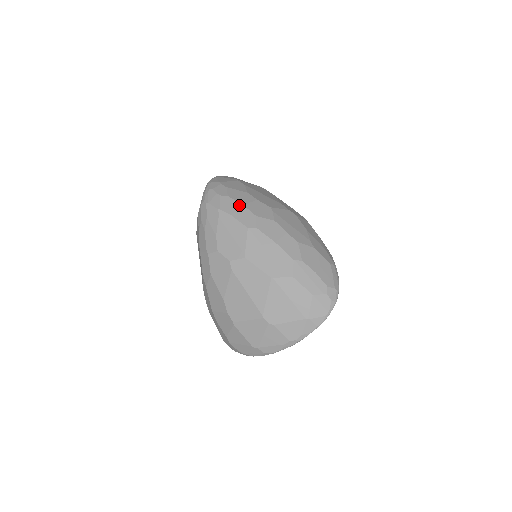
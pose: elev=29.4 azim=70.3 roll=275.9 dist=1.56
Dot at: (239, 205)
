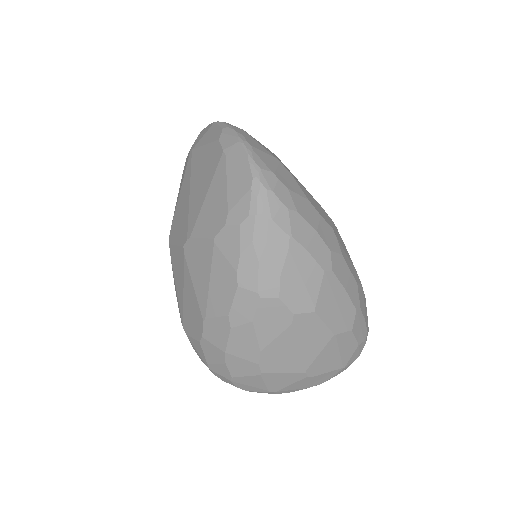
Dot at: (312, 231)
